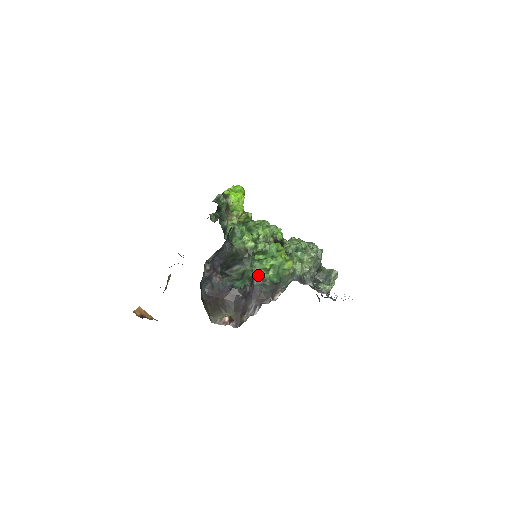
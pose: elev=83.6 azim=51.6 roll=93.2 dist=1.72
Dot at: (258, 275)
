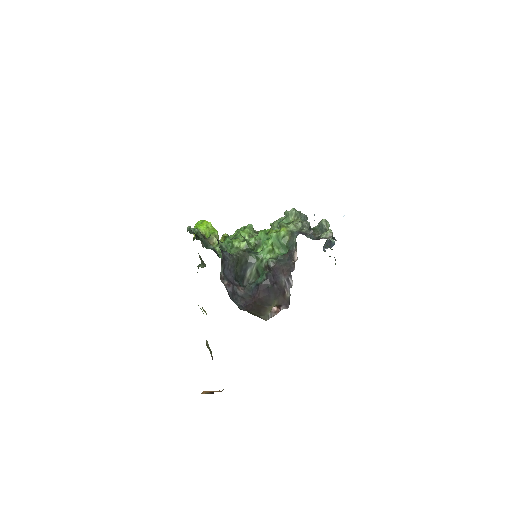
Dot at: occluded
